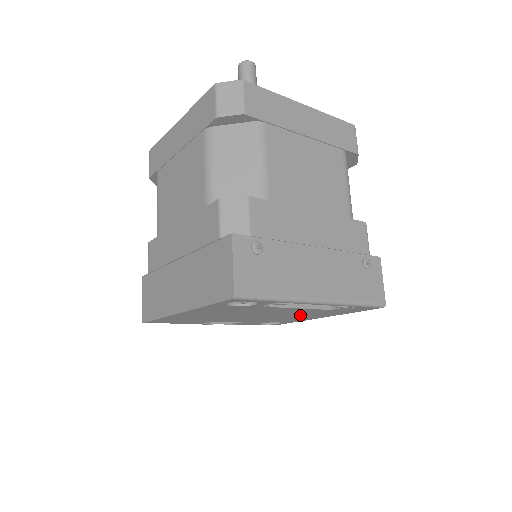
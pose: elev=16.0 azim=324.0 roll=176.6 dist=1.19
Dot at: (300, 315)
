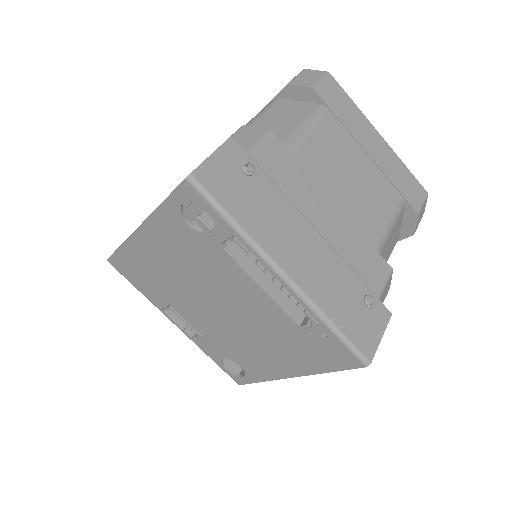
Dot at: (264, 341)
